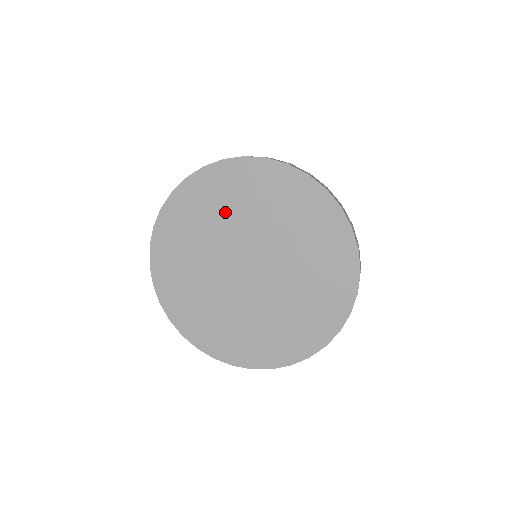
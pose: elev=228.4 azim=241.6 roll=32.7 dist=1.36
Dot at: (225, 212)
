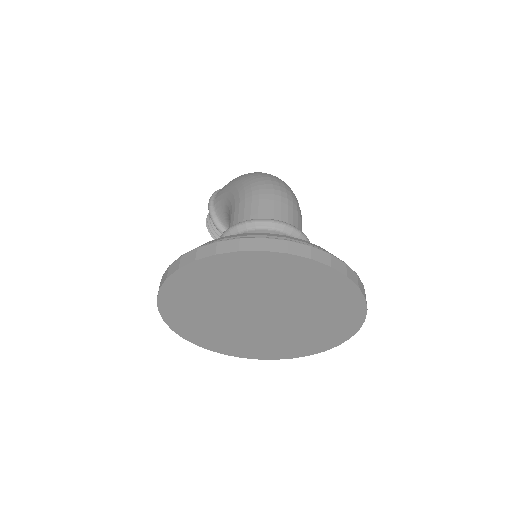
Dot at: (212, 295)
